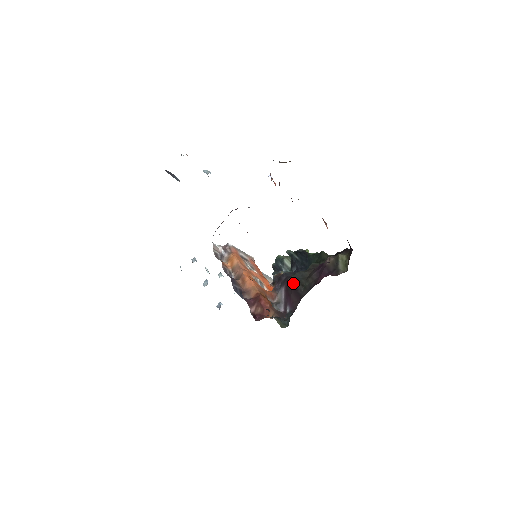
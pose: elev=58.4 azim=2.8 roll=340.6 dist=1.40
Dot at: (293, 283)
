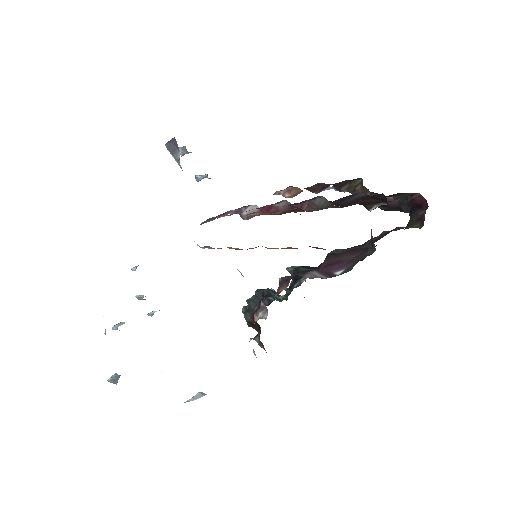
Dot at: (340, 252)
